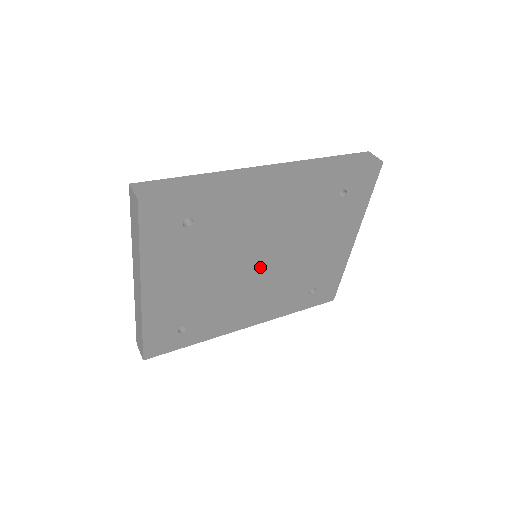
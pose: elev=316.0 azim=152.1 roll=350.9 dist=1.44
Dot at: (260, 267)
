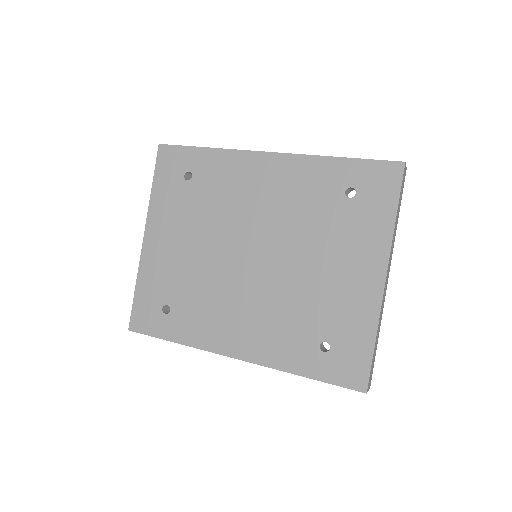
Dot at: (251, 262)
